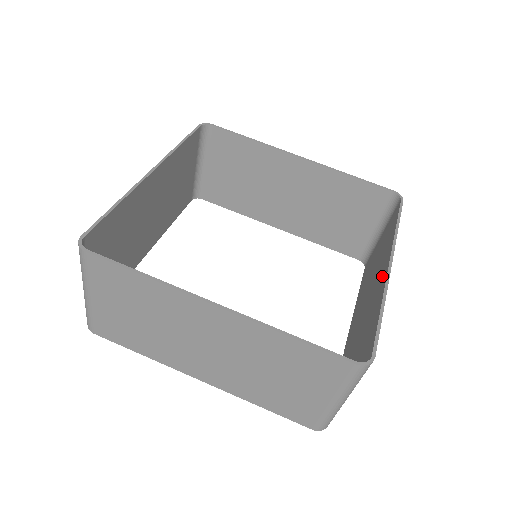
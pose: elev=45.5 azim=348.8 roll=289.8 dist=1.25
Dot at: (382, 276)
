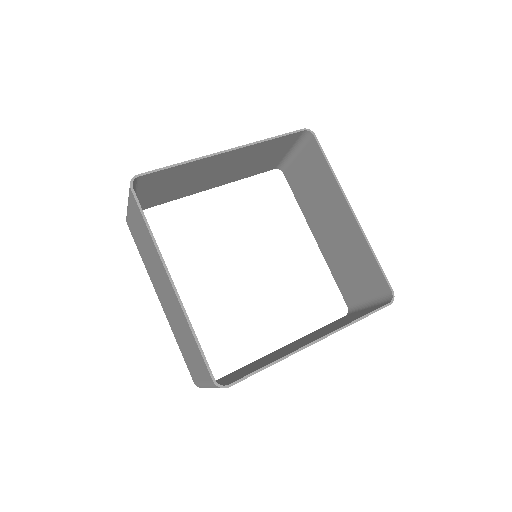
Dot at: (348, 219)
